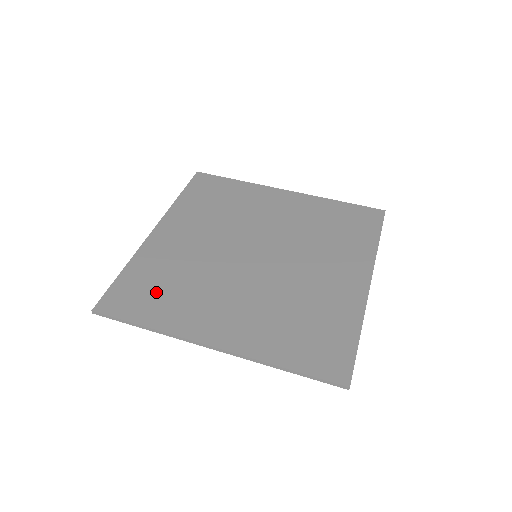
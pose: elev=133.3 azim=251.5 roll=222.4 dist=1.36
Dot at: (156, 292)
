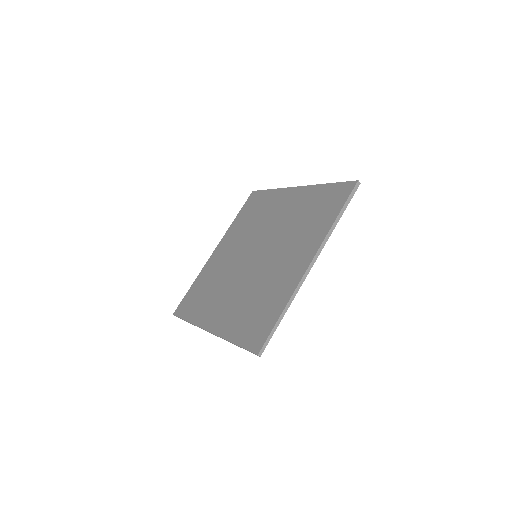
Dot at: (199, 297)
